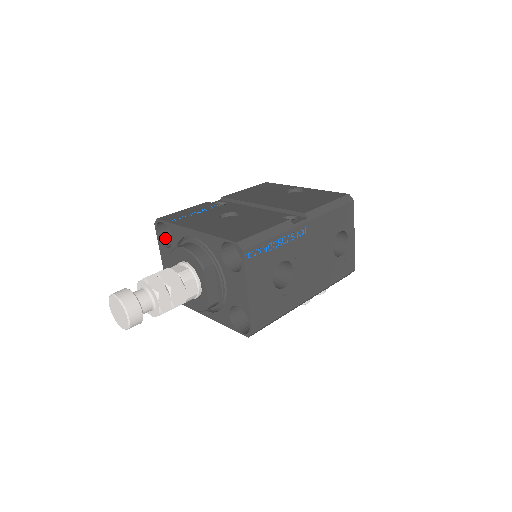
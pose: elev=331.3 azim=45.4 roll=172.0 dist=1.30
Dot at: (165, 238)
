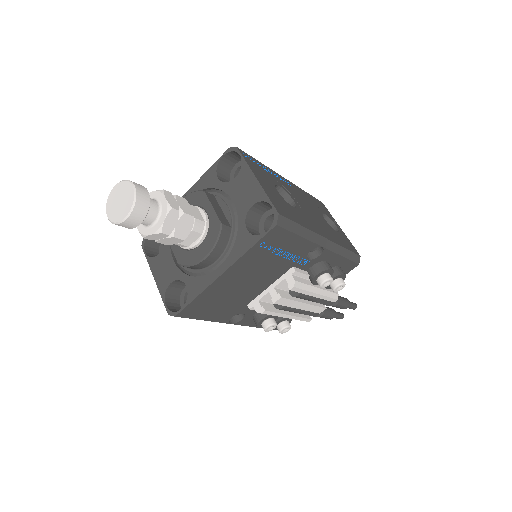
Dot at: occluded
